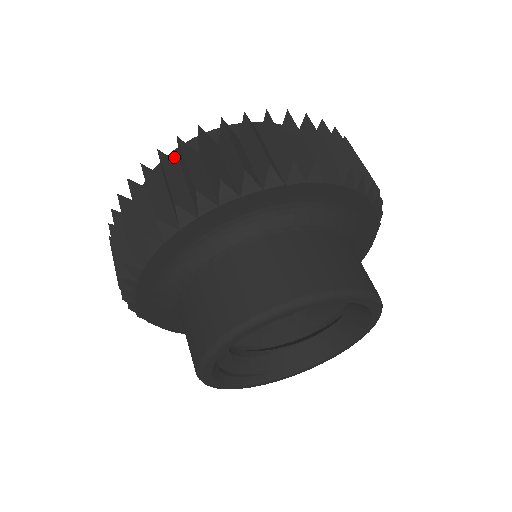
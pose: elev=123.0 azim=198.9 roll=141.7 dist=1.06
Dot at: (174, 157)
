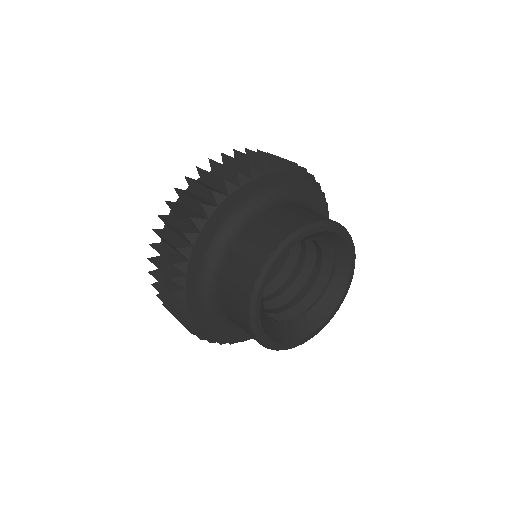
Dot at: occluded
